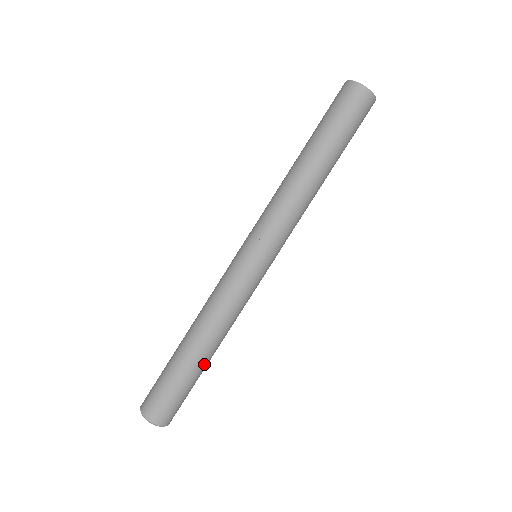
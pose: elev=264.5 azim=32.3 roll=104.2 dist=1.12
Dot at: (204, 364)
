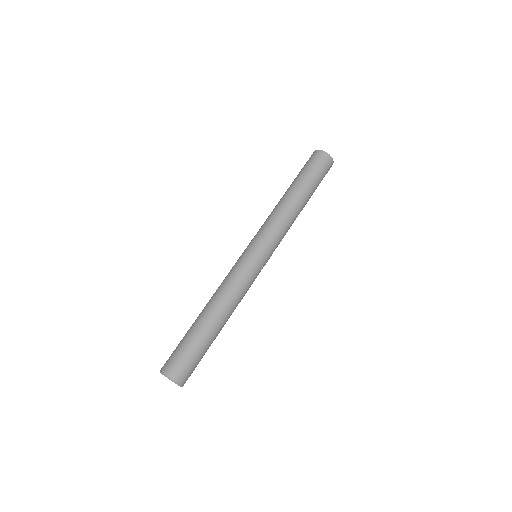
Dot at: (209, 327)
